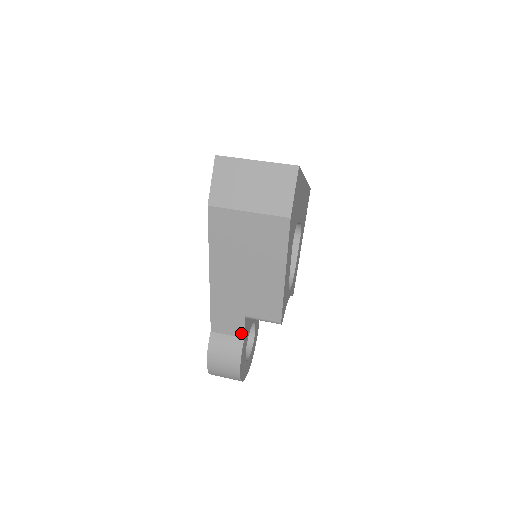
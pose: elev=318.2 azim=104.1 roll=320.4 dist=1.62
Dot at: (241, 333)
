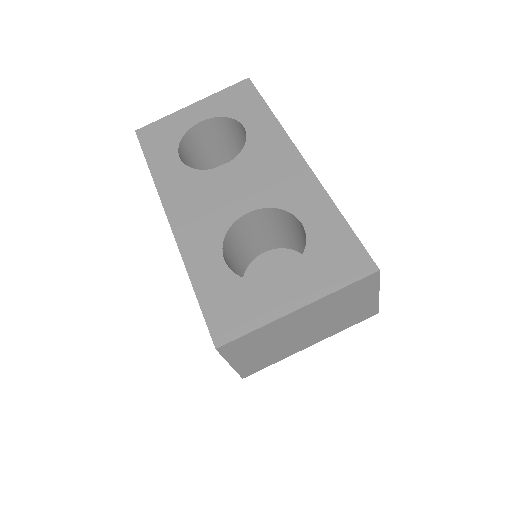
Dot at: occluded
